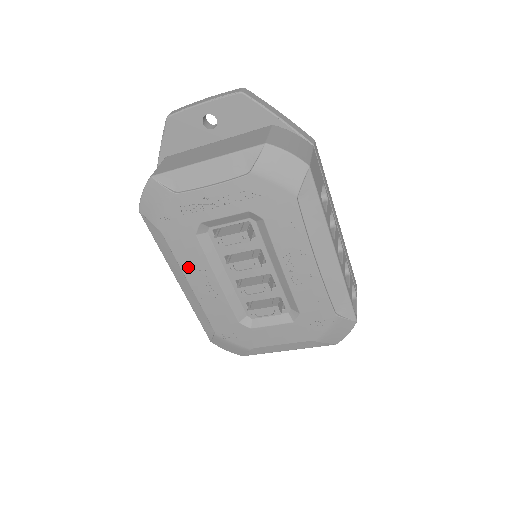
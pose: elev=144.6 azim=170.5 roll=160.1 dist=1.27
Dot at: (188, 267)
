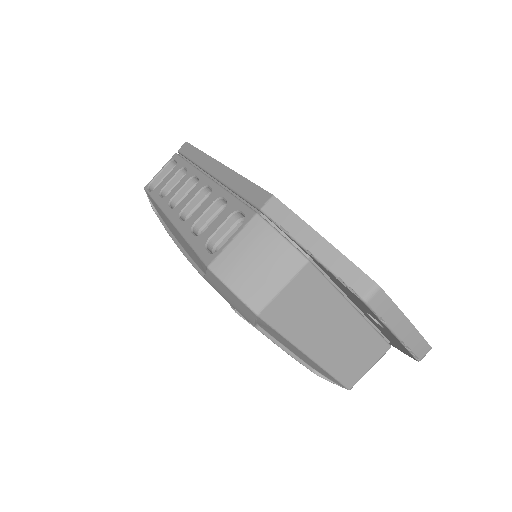
Dot at: occluded
